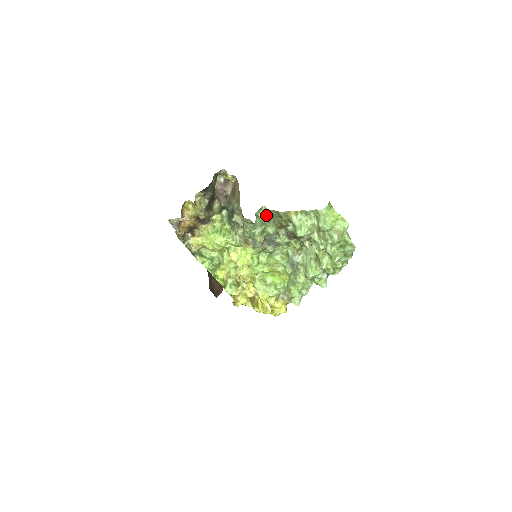
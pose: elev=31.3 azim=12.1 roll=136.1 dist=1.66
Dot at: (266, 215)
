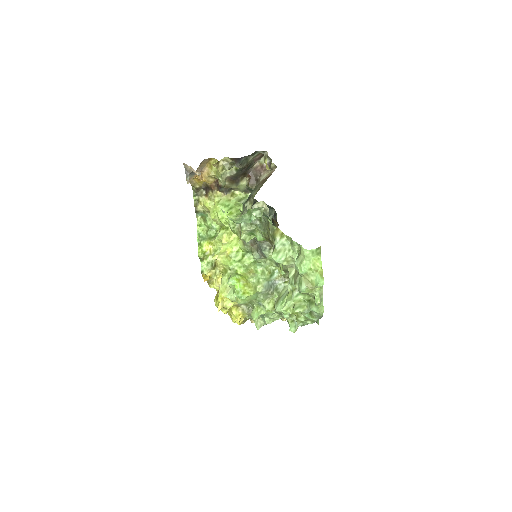
Dot at: (261, 218)
